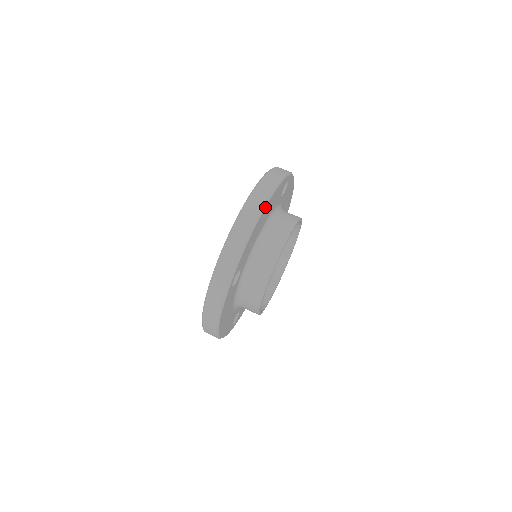
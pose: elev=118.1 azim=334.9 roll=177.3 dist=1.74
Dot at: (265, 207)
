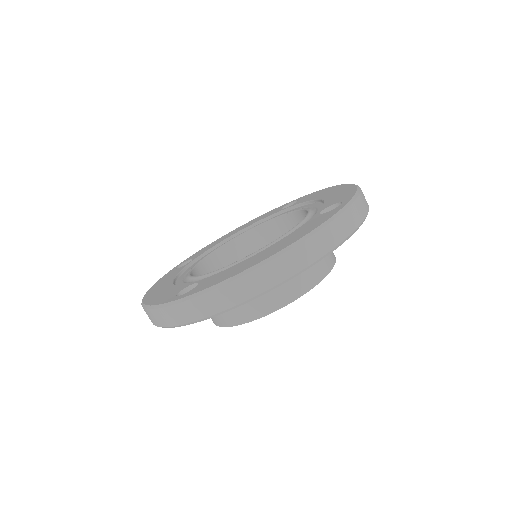
Dot at: occluded
